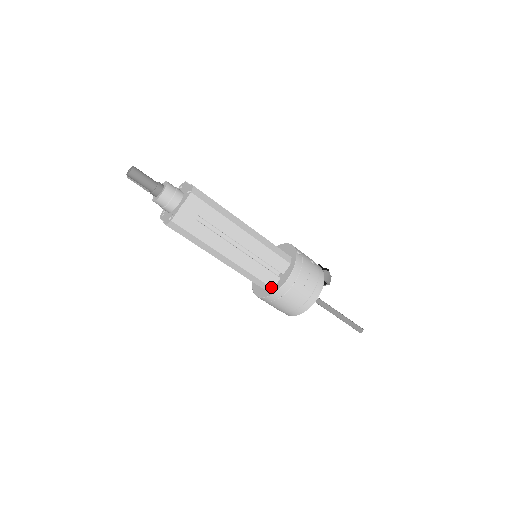
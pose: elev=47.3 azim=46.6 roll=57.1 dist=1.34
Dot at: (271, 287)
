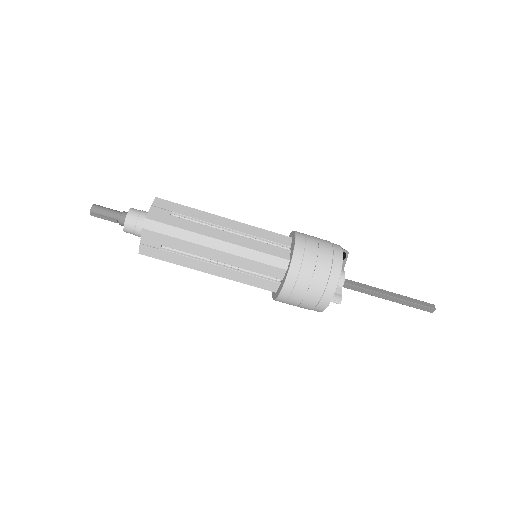
Dot at: (286, 259)
